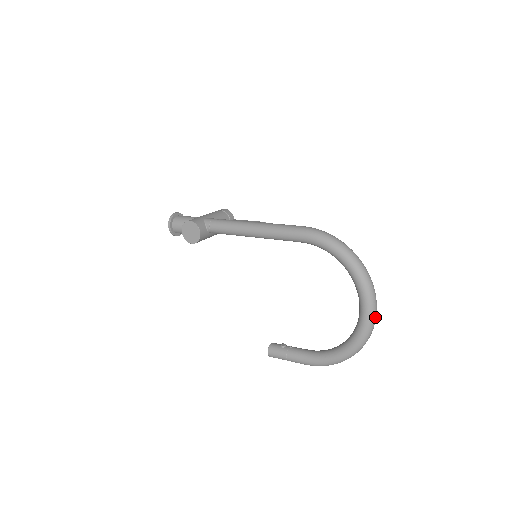
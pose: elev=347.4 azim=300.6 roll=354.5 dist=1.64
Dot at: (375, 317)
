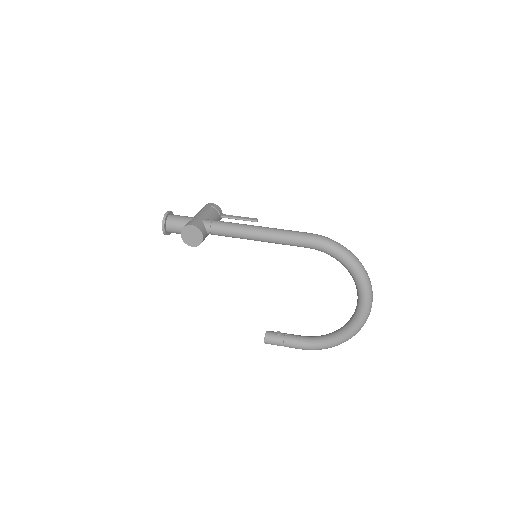
Dot at: (370, 311)
